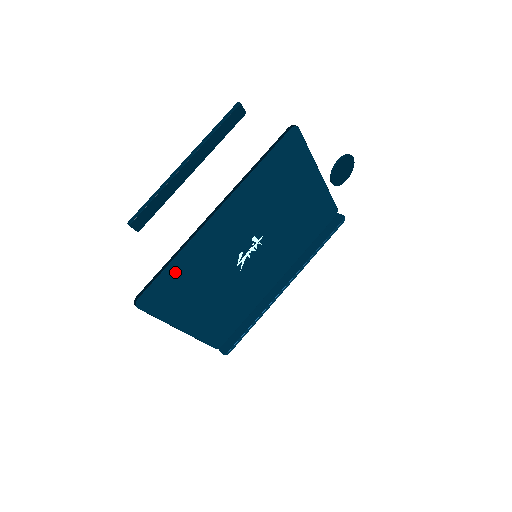
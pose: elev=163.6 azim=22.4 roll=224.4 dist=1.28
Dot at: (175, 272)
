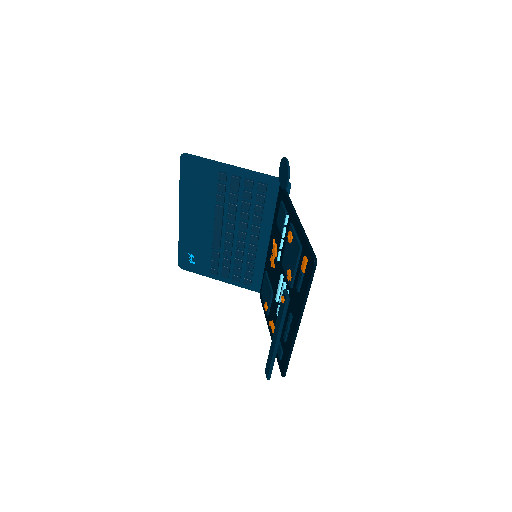
Dot at: occluded
